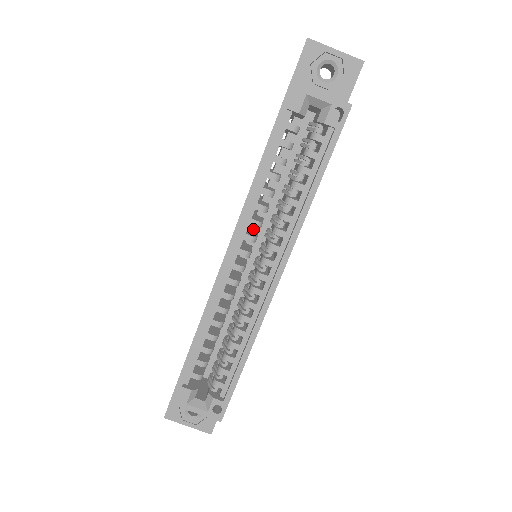
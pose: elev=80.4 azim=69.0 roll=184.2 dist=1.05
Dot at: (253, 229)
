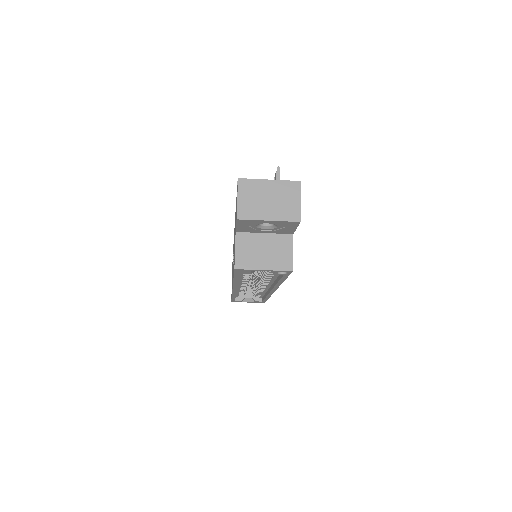
Dot at: occluded
